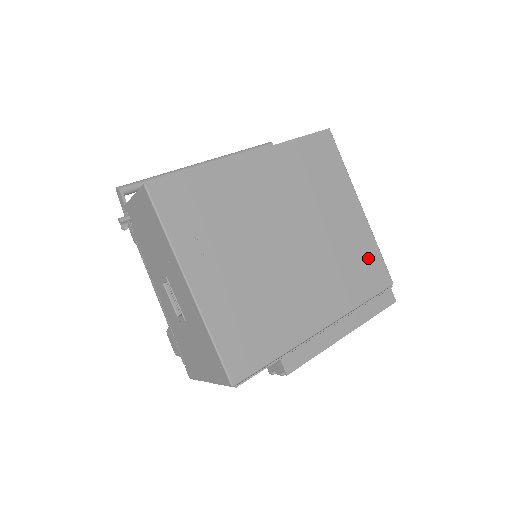
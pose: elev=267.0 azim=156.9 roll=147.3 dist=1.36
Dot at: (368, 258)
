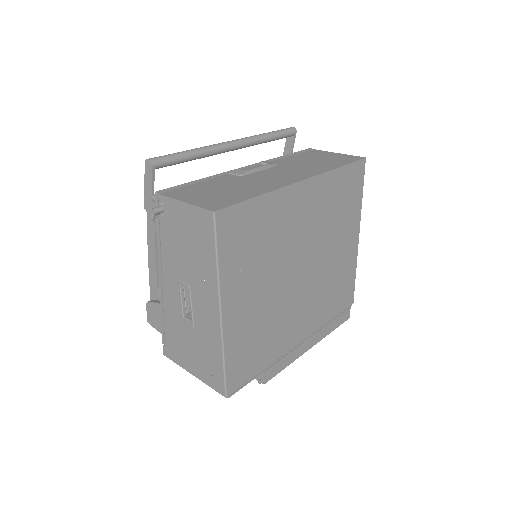
Dot at: (347, 282)
